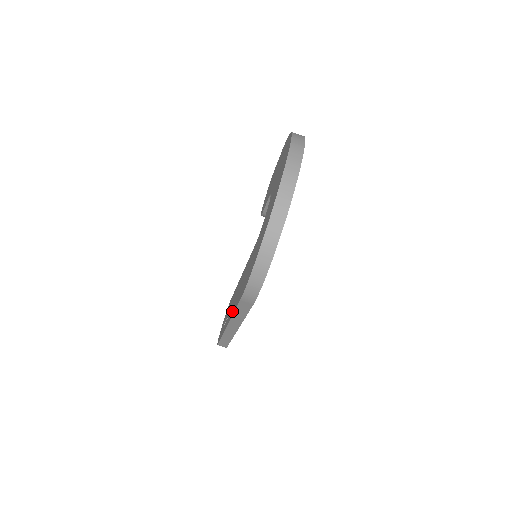
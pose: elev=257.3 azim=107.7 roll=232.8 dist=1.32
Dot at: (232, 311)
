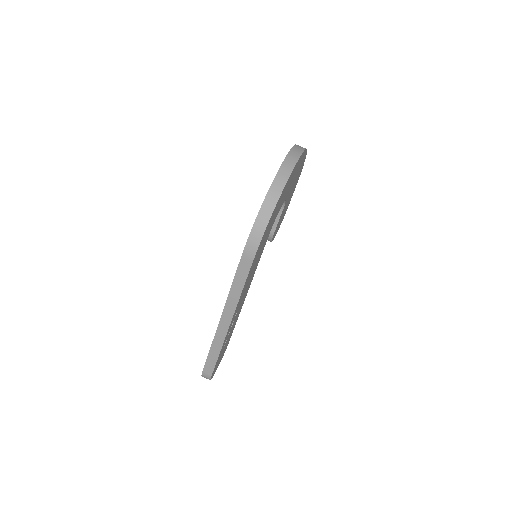
Dot at: occluded
